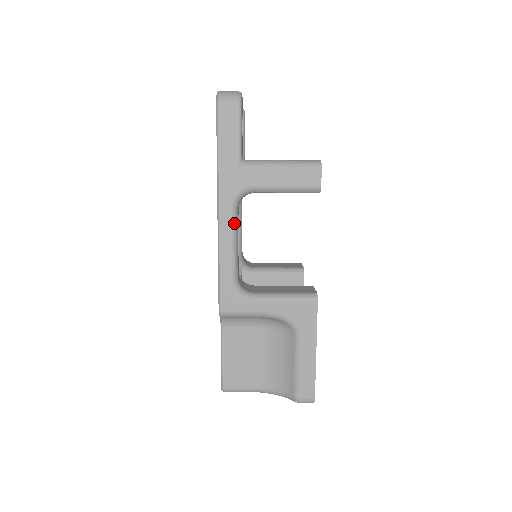
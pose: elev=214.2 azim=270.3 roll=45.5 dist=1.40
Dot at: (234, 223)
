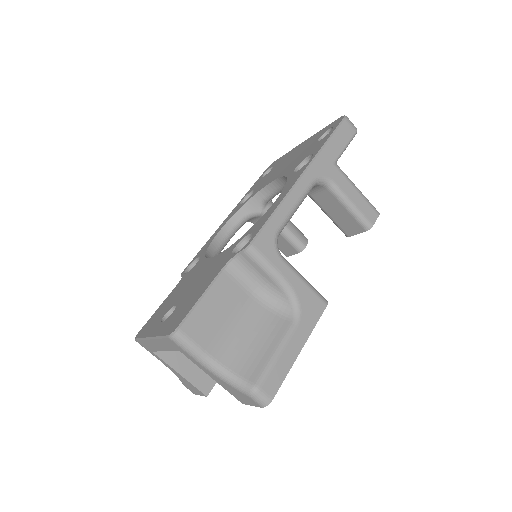
Dot at: (307, 192)
